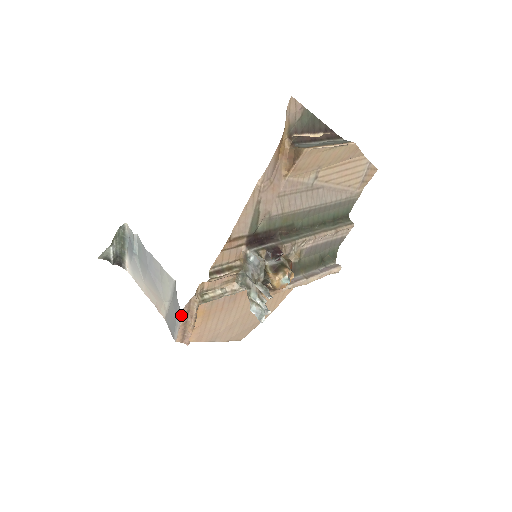
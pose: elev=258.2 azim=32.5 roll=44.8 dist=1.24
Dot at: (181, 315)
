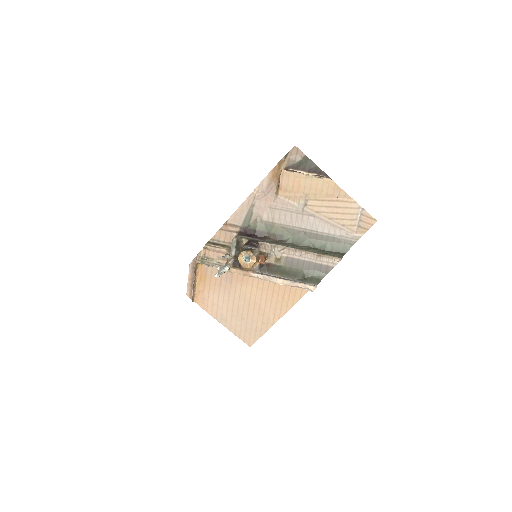
Dot at: (189, 269)
